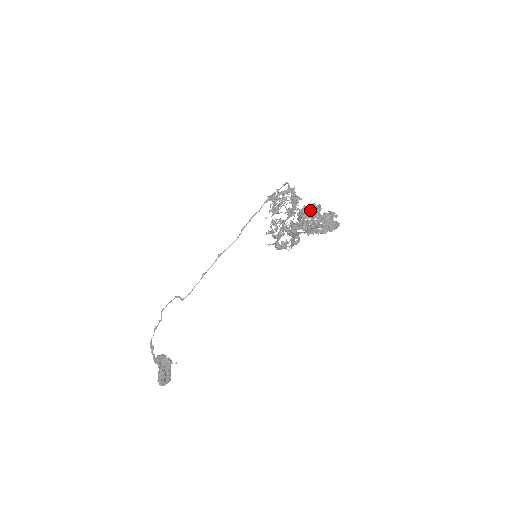
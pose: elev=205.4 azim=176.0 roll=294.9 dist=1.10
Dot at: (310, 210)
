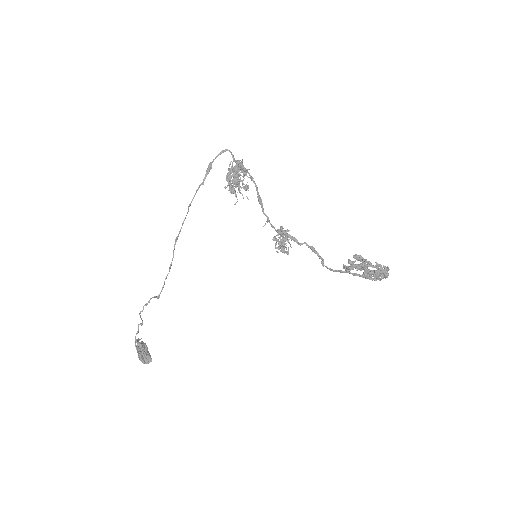
Dot at: (364, 260)
